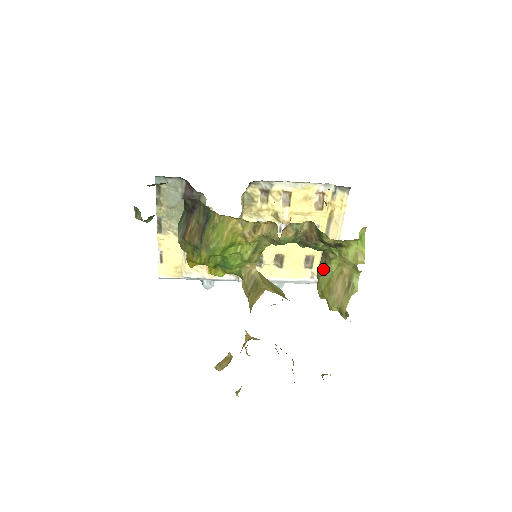
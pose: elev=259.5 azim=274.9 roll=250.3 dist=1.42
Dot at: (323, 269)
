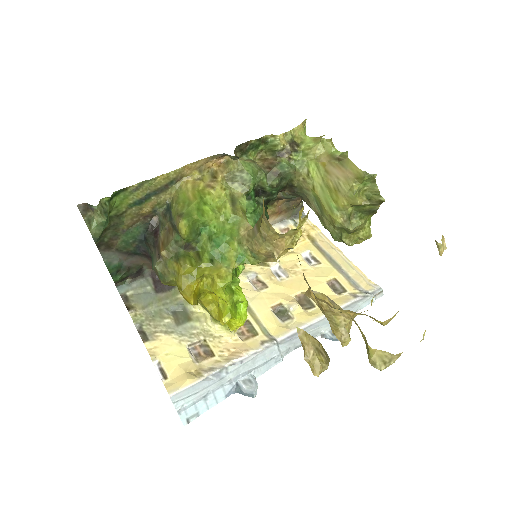
Dot at: (319, 201)
